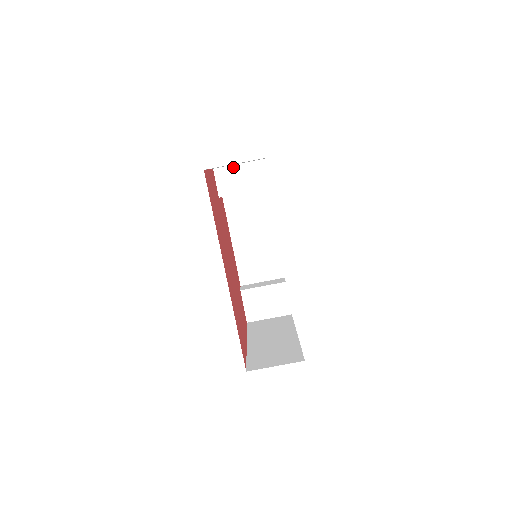
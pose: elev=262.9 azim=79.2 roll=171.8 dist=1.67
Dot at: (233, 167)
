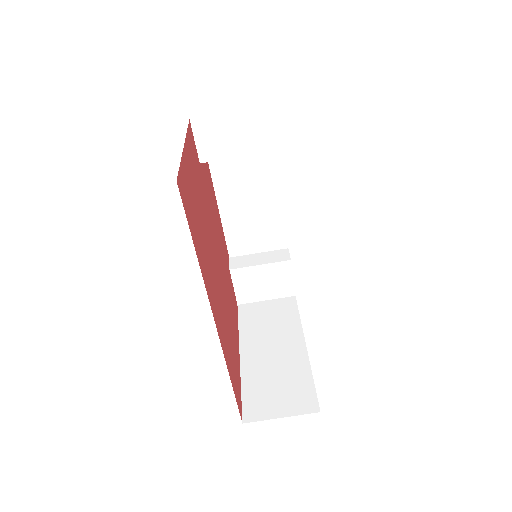
Dot at: (222, 117)
